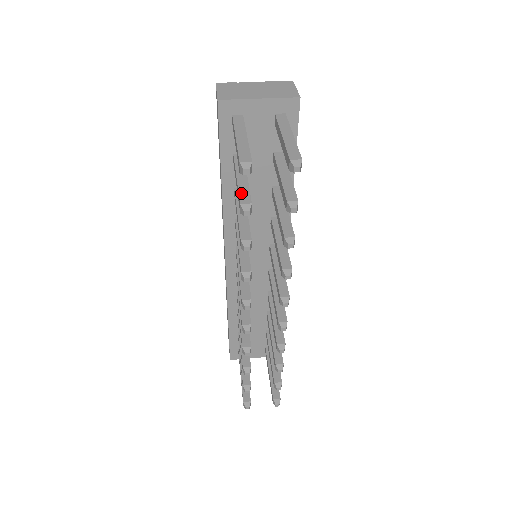
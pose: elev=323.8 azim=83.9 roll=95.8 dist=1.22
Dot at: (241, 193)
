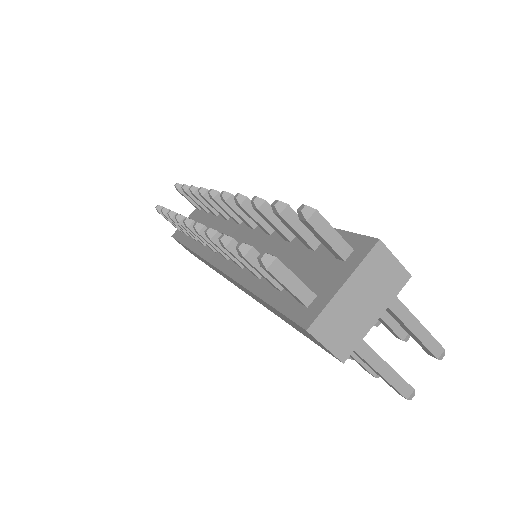
Dot at: (366, 366)
